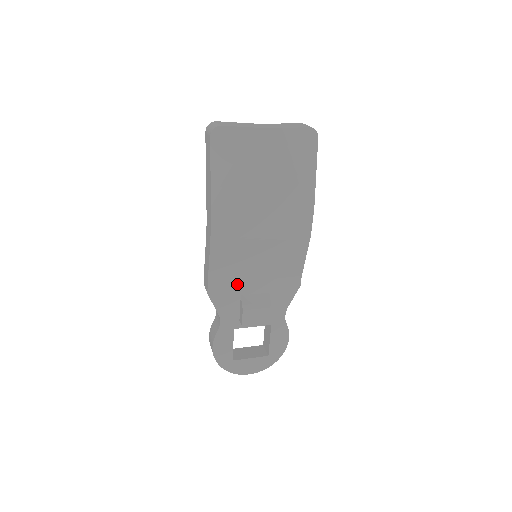
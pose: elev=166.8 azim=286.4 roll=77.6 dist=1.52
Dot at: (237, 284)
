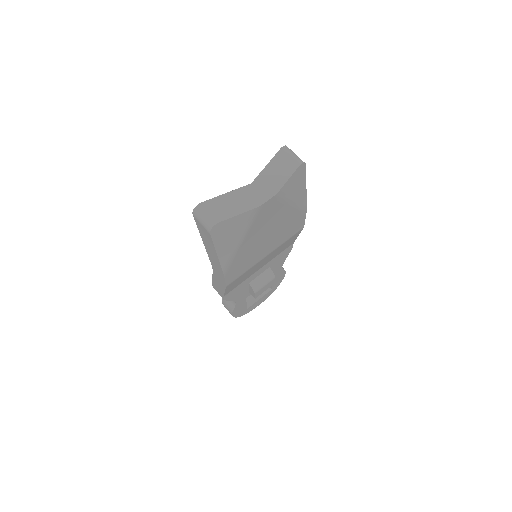
Dot at: (245, 281)
